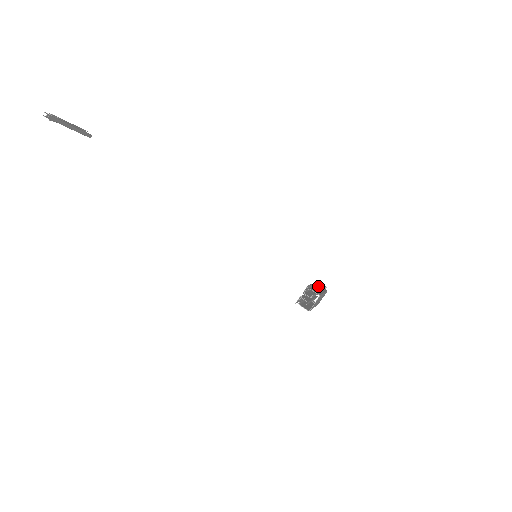
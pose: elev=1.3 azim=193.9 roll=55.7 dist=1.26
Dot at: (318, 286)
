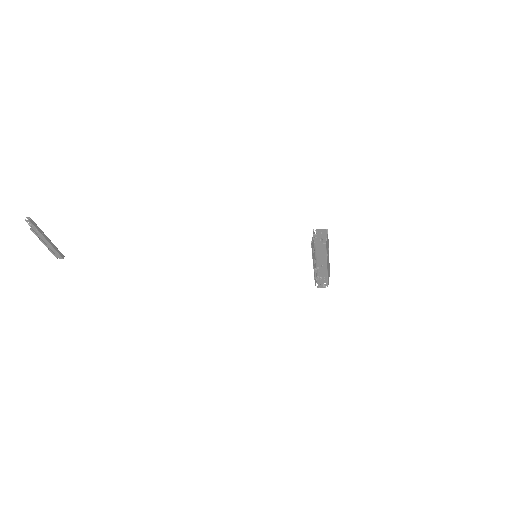
Dot at: occluded
